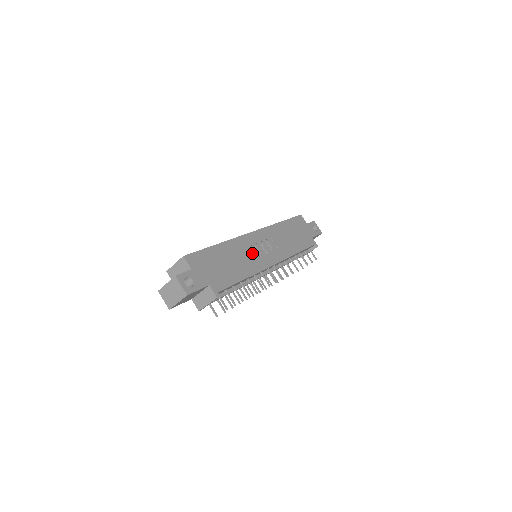
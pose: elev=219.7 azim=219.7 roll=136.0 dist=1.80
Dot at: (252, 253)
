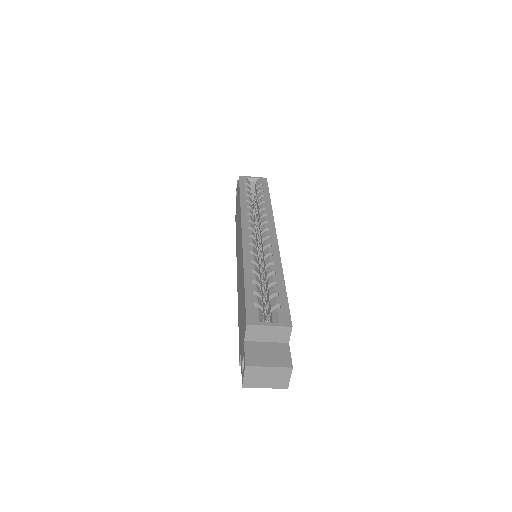
Dot at: occluded
